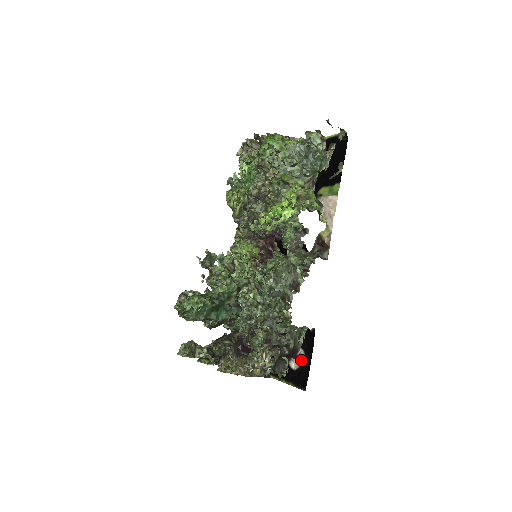
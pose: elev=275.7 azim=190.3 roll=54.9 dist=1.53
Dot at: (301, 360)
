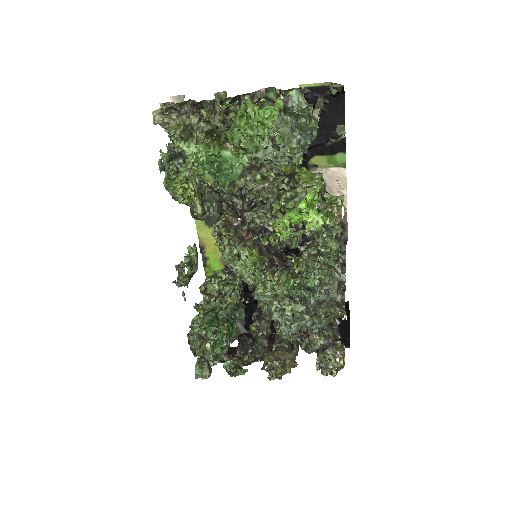
Dot at: occluded
